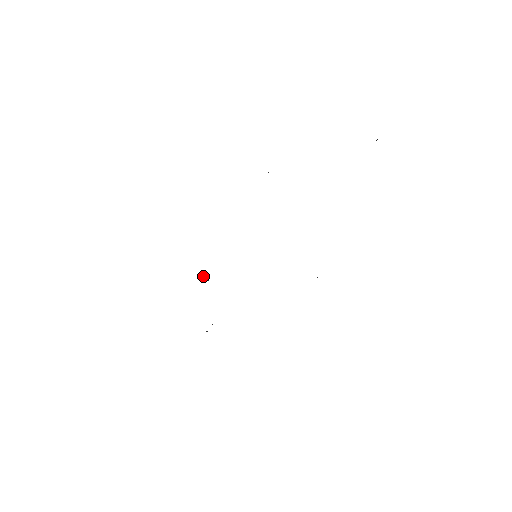
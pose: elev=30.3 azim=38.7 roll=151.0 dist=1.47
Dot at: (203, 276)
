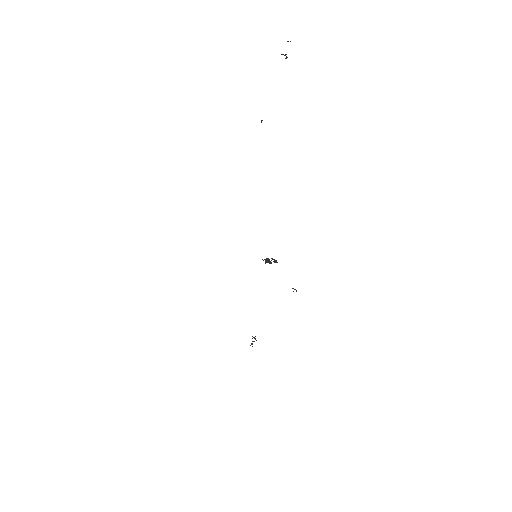
Dot at: (265, 262)
